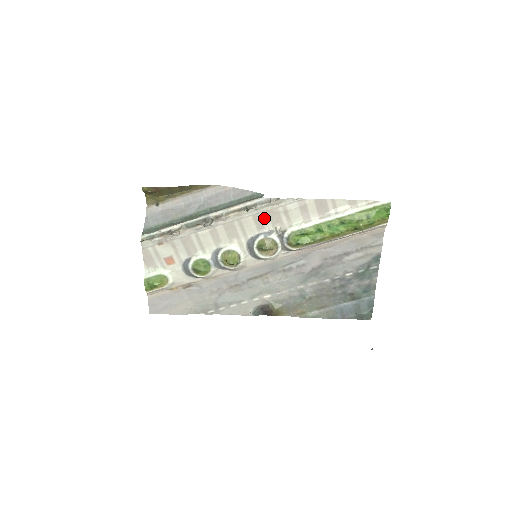
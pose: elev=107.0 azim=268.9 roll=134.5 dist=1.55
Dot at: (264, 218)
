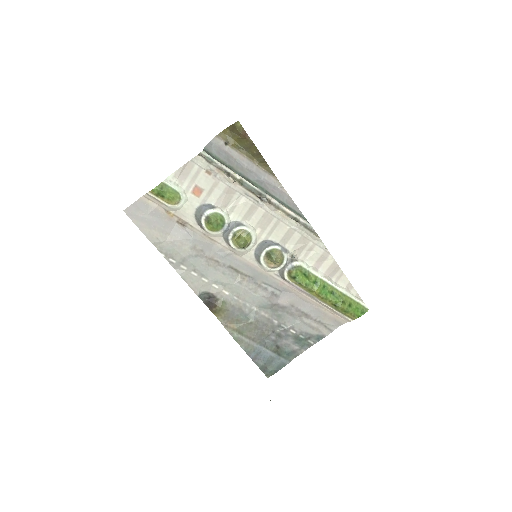
Dot at: (294, 237)
